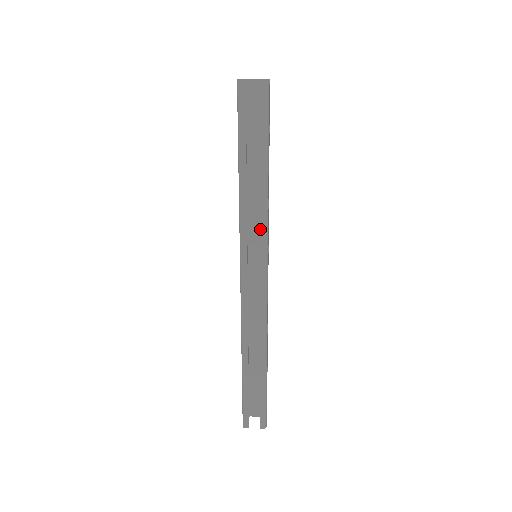
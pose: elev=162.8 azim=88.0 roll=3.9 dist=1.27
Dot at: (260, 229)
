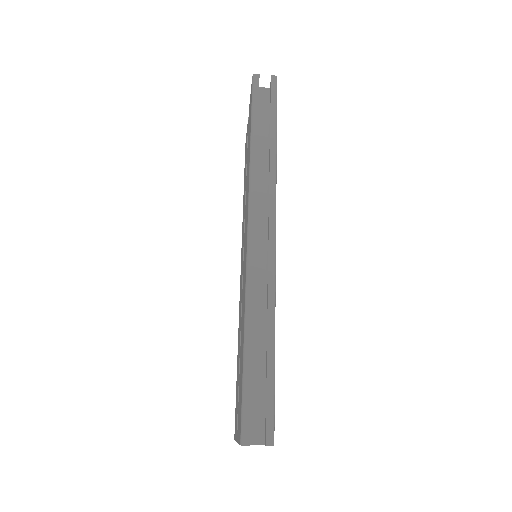
Dot at: (269, 182)
